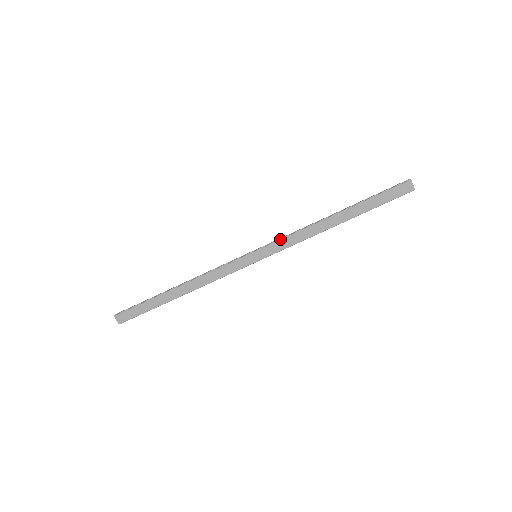
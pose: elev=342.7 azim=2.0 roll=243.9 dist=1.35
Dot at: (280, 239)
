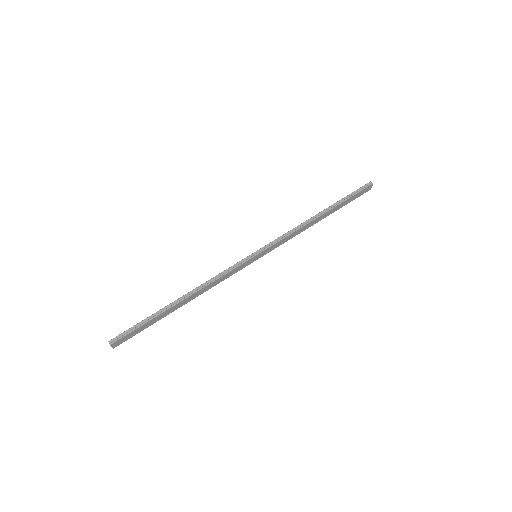
Dot at: (280, 240)
